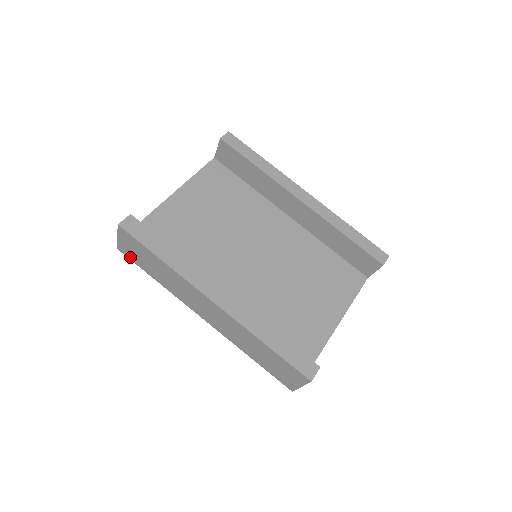
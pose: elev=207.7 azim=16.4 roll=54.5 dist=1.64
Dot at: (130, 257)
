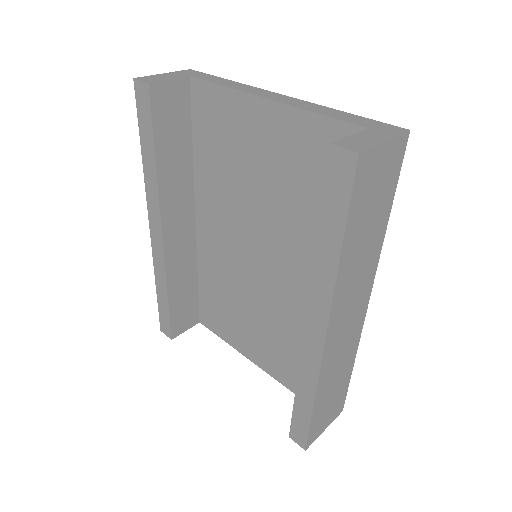
Dot at: occluded
